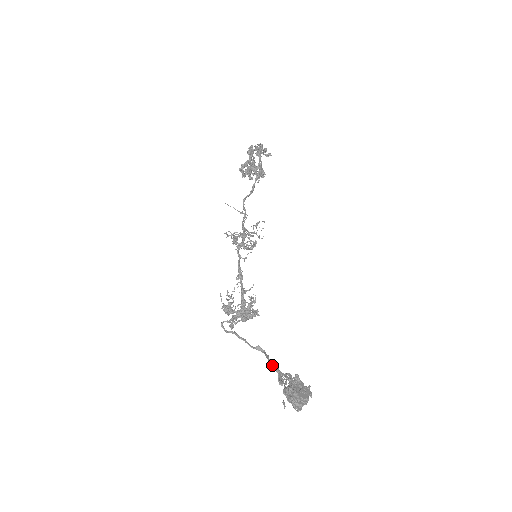
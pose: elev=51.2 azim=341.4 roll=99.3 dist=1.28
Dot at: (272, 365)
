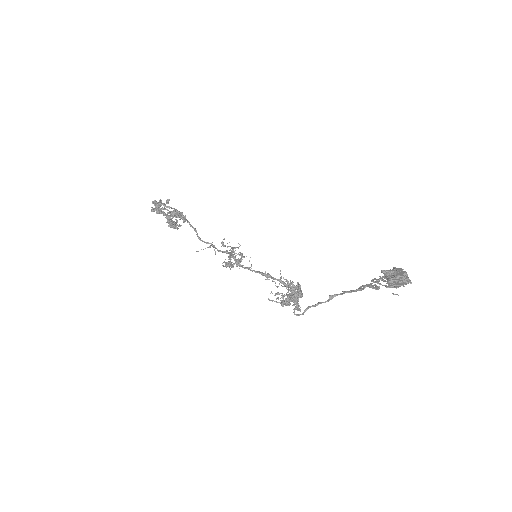
Dot at: (358, 289)
